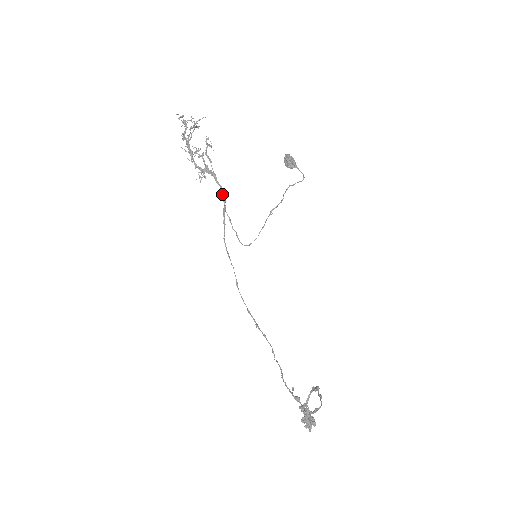
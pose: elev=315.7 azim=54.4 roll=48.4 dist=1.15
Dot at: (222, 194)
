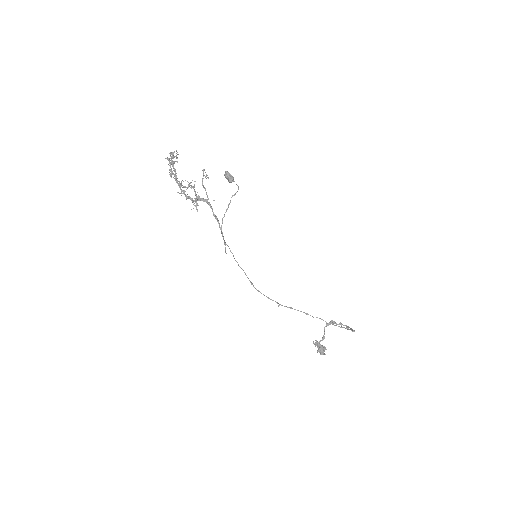
Dot at: (215, 216)
